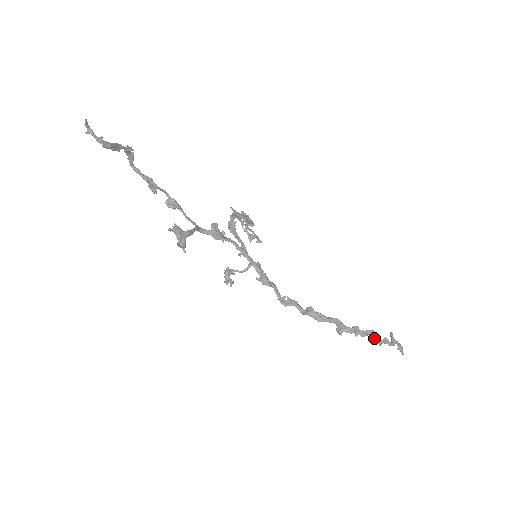
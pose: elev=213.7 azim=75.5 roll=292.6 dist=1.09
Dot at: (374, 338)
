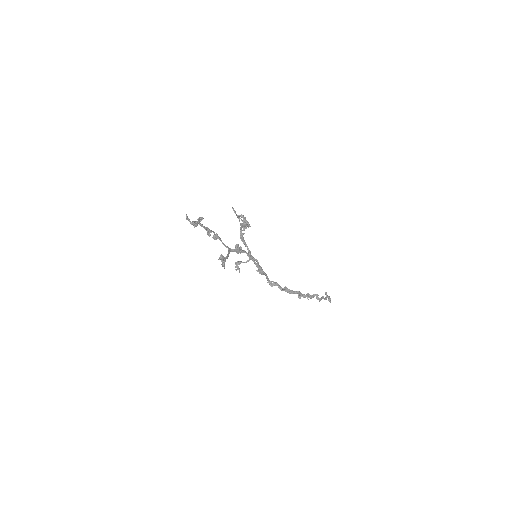
Dot at: (317, 298)
